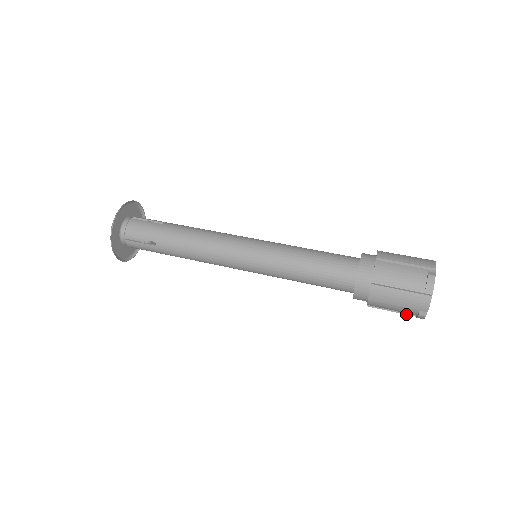
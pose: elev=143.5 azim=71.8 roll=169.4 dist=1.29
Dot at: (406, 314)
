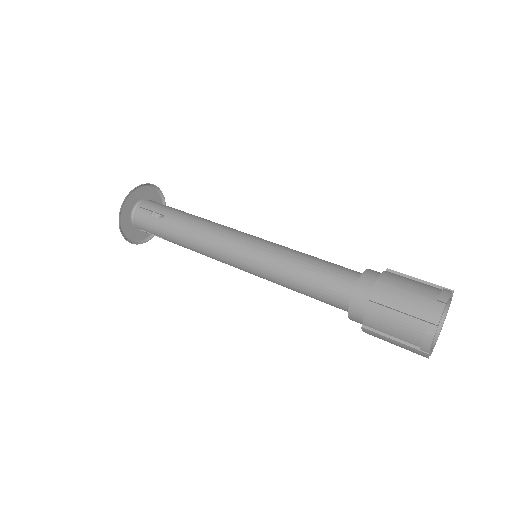
Dot at: (408, 345)
